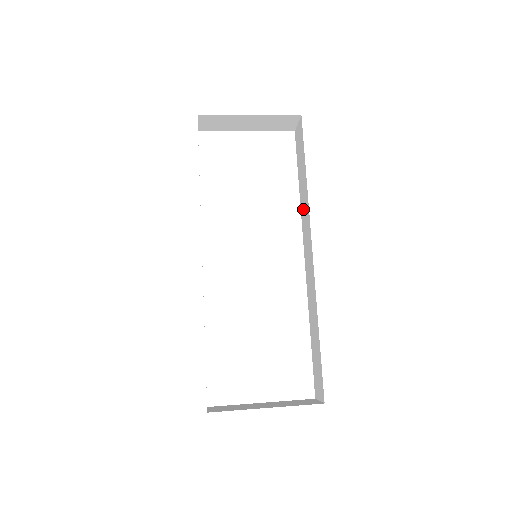
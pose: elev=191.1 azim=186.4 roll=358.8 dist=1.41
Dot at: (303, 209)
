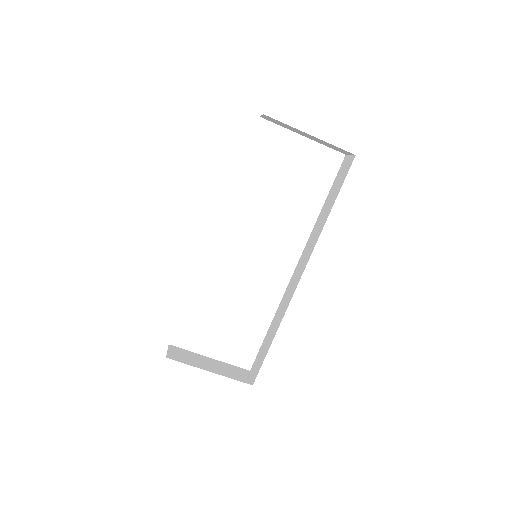
Dot at: (314, 232)
